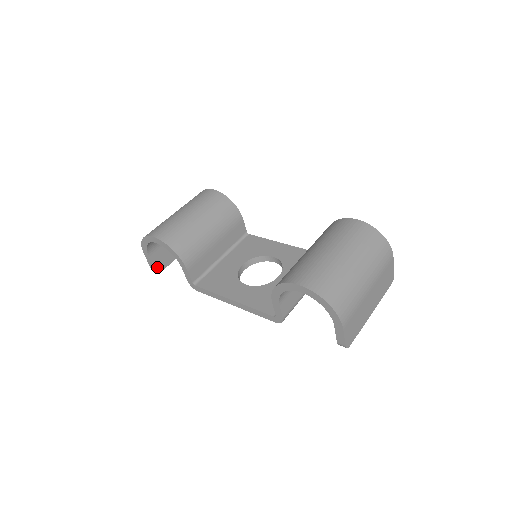
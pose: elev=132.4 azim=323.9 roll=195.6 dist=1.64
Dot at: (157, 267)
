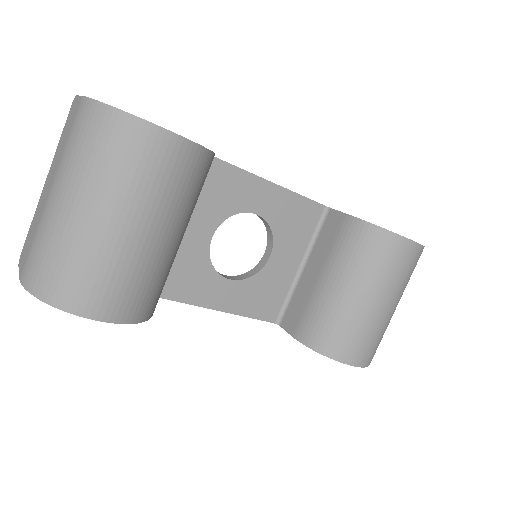
Dot at: occluded
